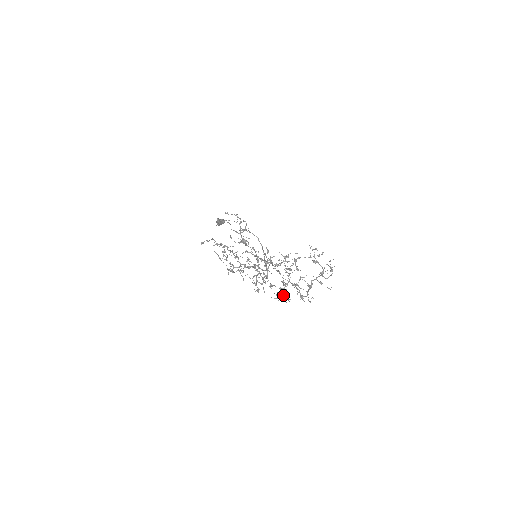
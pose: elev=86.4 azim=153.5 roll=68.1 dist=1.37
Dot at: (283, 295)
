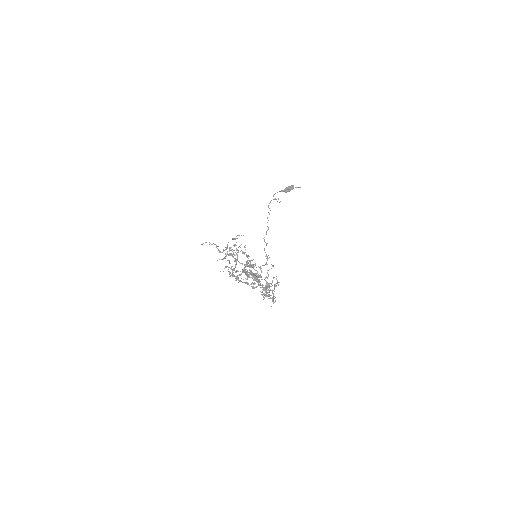
Dot at: (262, 295)
